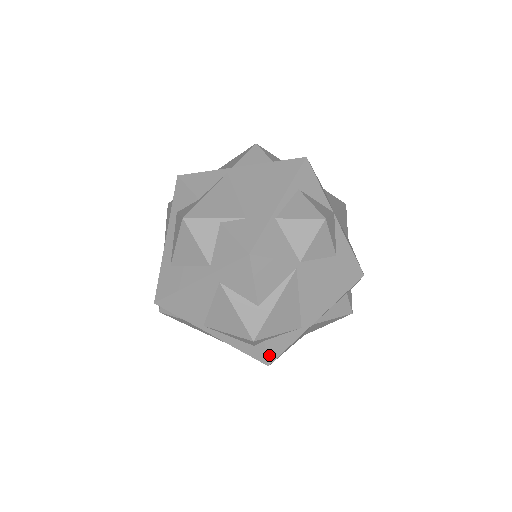
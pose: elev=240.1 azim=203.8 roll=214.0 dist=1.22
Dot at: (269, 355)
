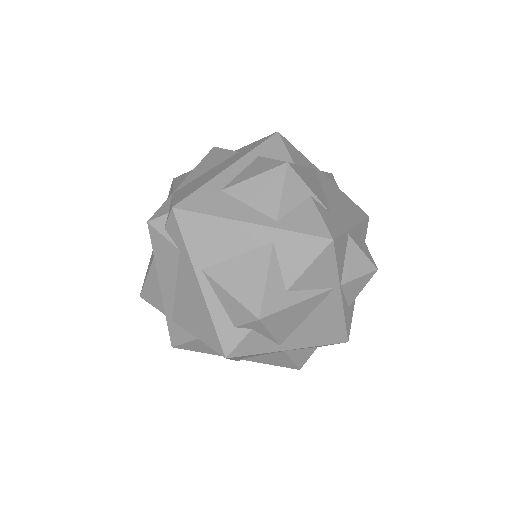
Dot at: (238, 347)
